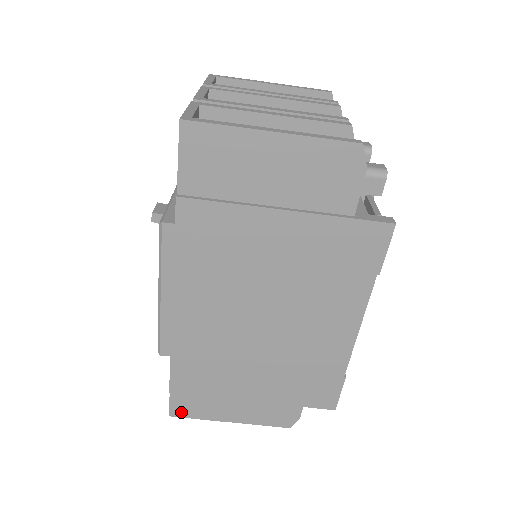
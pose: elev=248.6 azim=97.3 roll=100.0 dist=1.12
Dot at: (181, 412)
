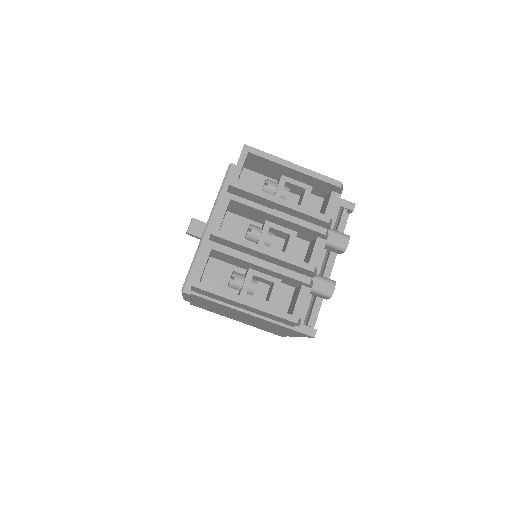
Dot at: occluded
